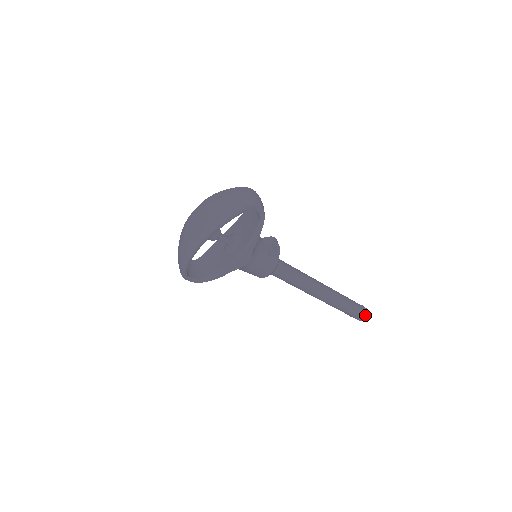
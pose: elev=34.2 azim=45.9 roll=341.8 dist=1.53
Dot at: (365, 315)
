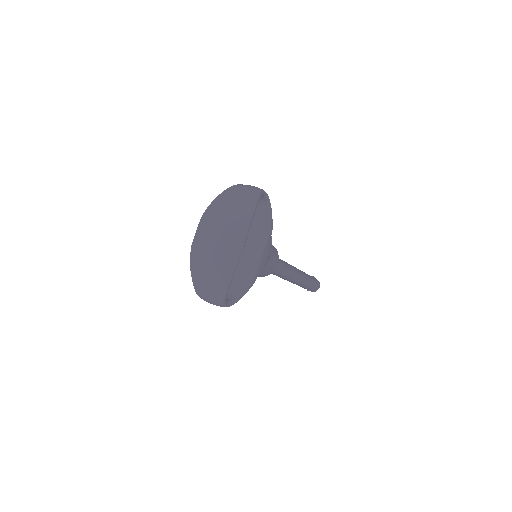
Dot at: (318, 283)
